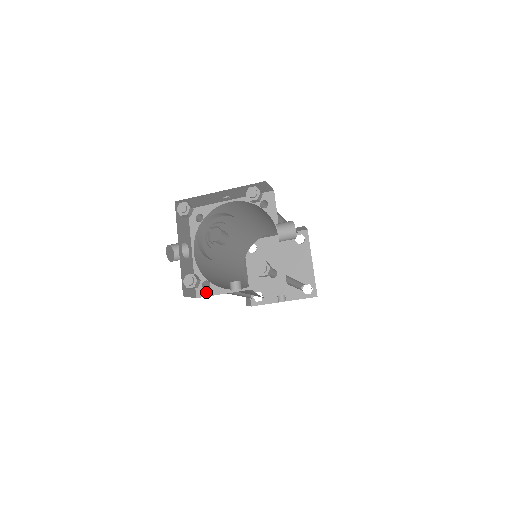
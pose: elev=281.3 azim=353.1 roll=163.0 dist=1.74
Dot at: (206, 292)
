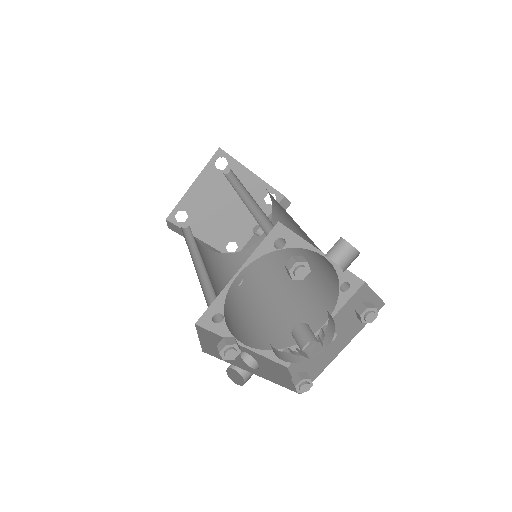
Dot at: occluded
